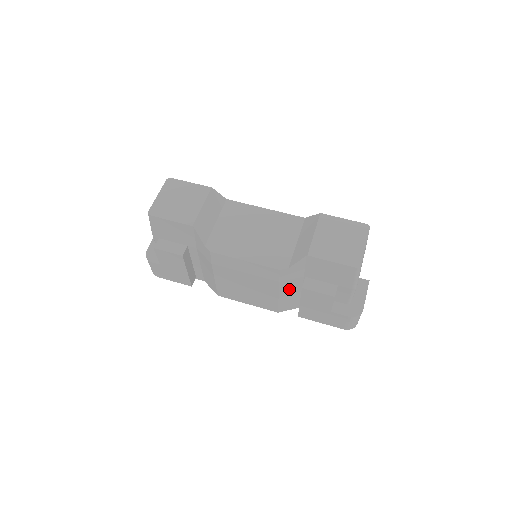
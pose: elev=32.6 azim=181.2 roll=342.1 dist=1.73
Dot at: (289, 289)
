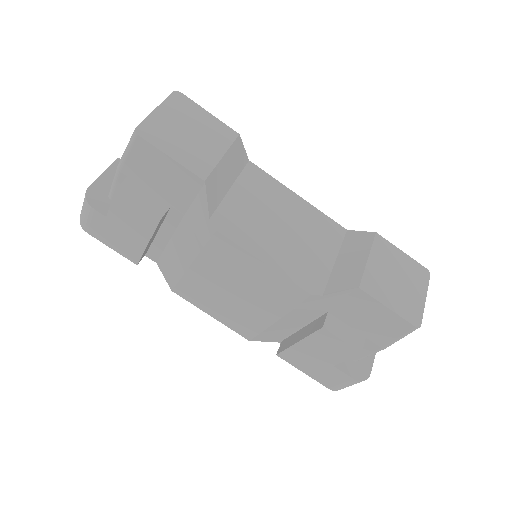
Dot at: (293, 319)
